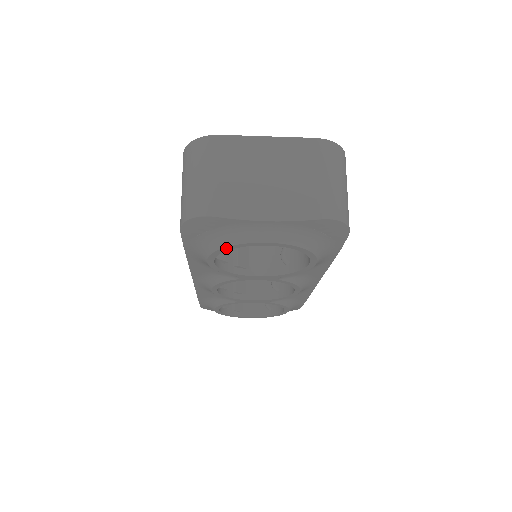
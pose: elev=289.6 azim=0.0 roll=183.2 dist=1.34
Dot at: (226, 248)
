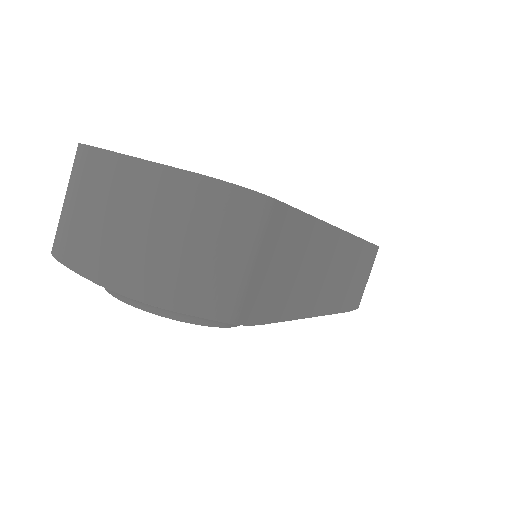
Dot at: occluded
